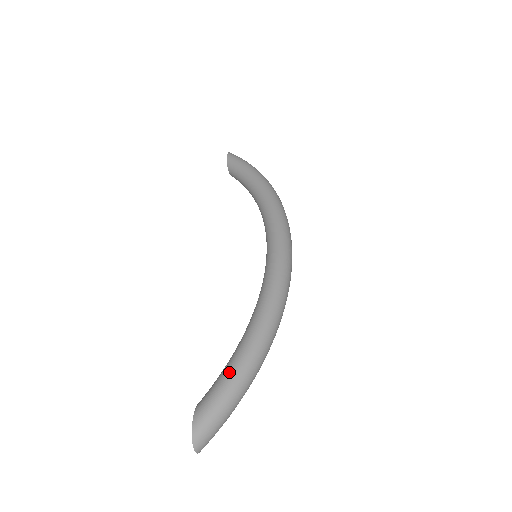
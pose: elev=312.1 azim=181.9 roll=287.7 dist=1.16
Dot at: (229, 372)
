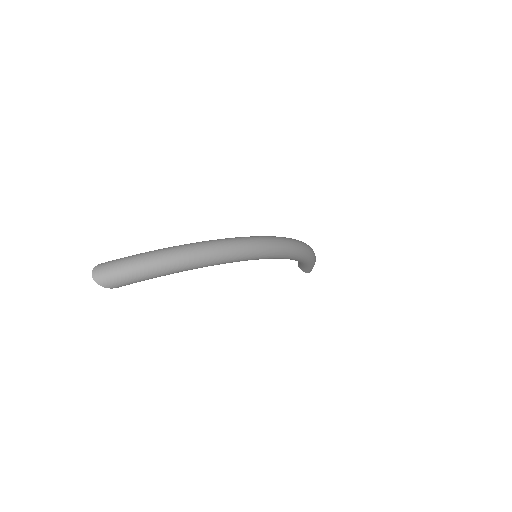
Dot at: occluded
